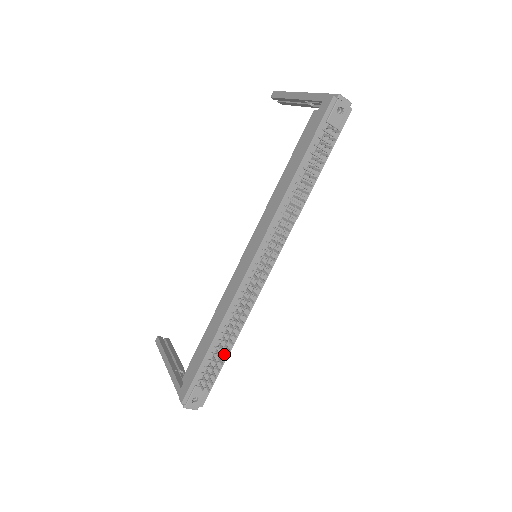
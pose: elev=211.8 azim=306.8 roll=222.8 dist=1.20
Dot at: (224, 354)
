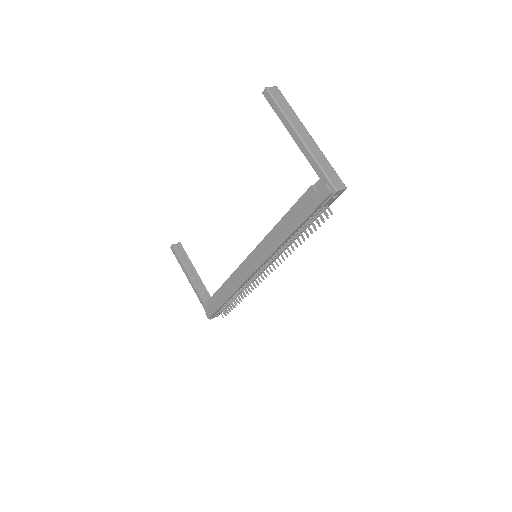
Dot at: occluded
